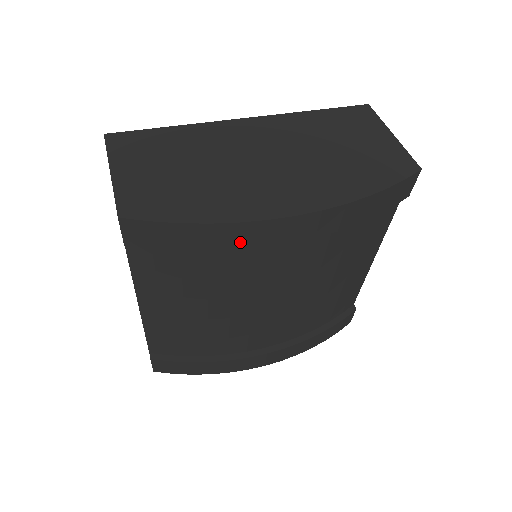
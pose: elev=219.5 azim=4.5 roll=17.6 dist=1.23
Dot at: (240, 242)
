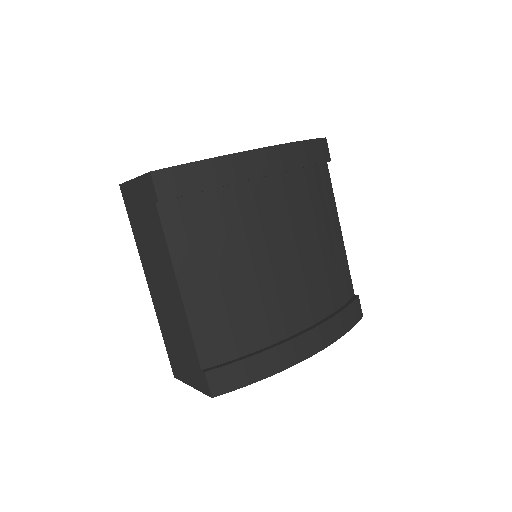
Dot at: (236, 174)
